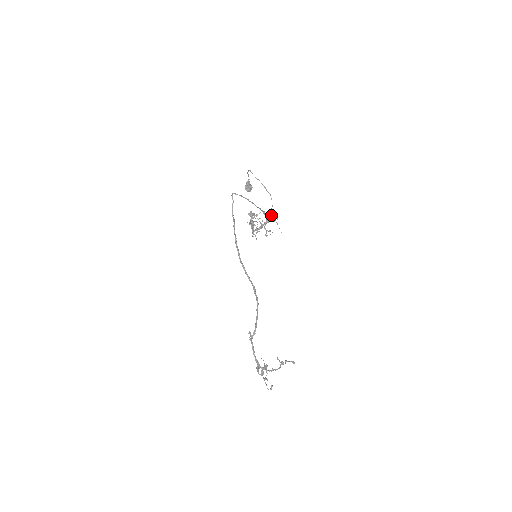
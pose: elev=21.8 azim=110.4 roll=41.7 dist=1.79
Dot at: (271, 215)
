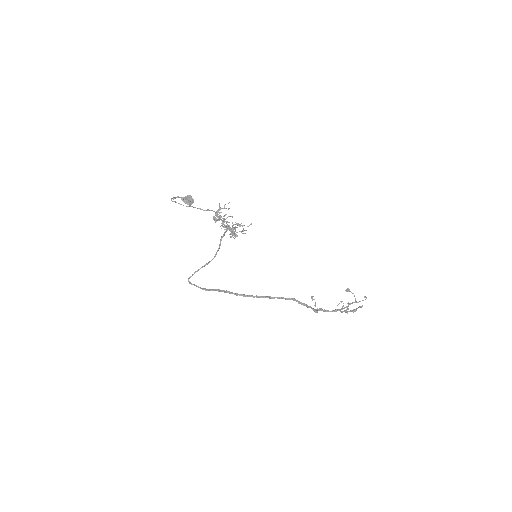
Dot at: (228, 226)
